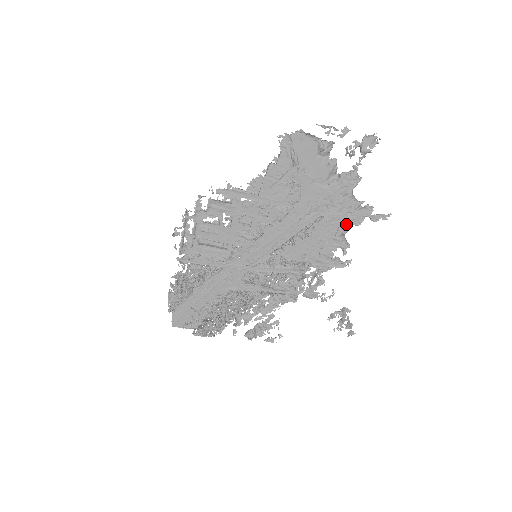
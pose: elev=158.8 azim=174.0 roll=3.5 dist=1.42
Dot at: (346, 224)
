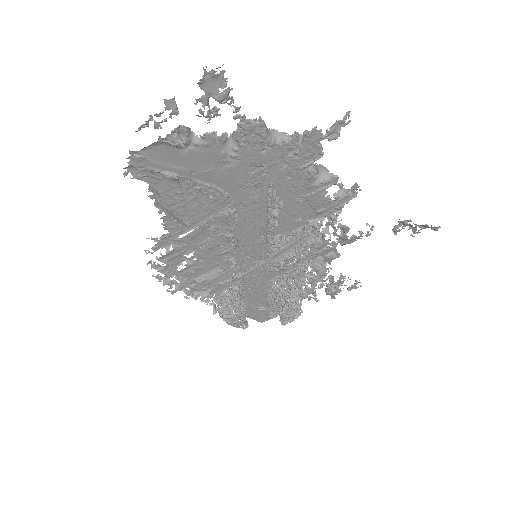
Dot at: (306, 167)
